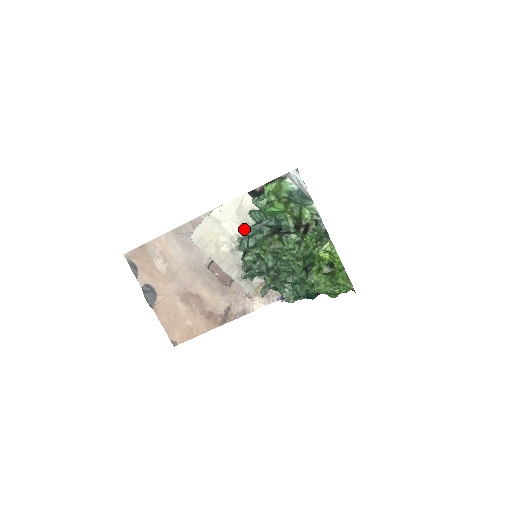
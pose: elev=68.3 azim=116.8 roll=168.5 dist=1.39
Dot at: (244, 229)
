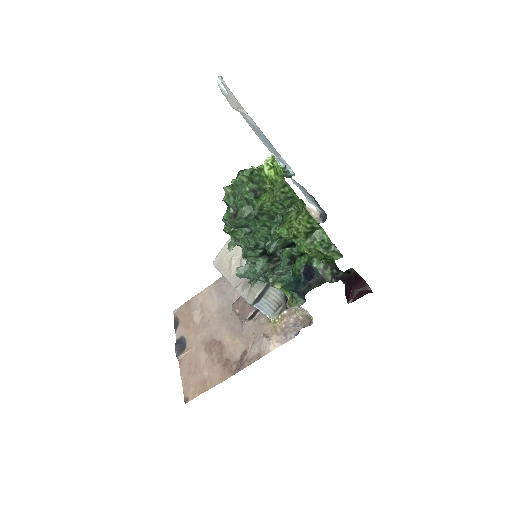
Dot at: occluded
